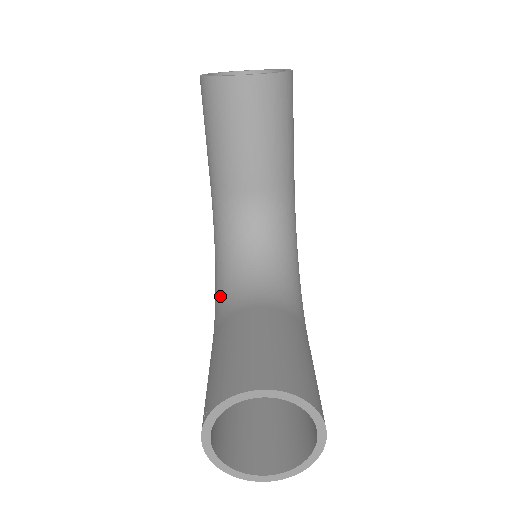
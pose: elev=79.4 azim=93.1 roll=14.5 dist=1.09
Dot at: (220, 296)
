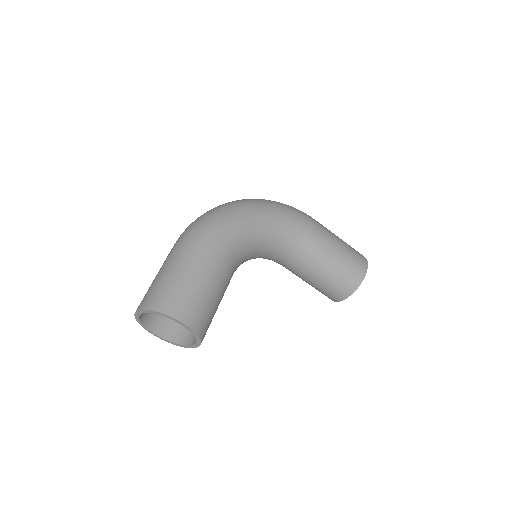
Dot at: occluded
